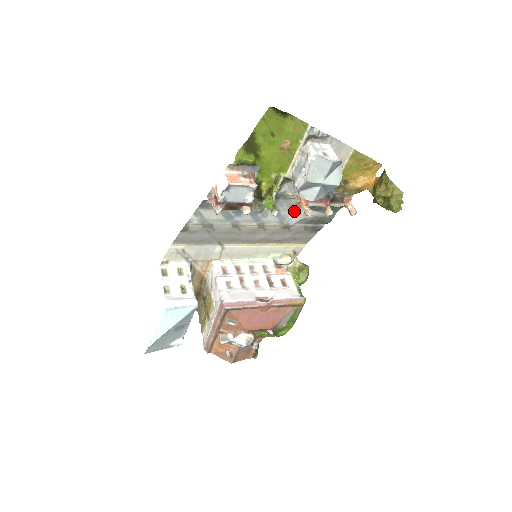
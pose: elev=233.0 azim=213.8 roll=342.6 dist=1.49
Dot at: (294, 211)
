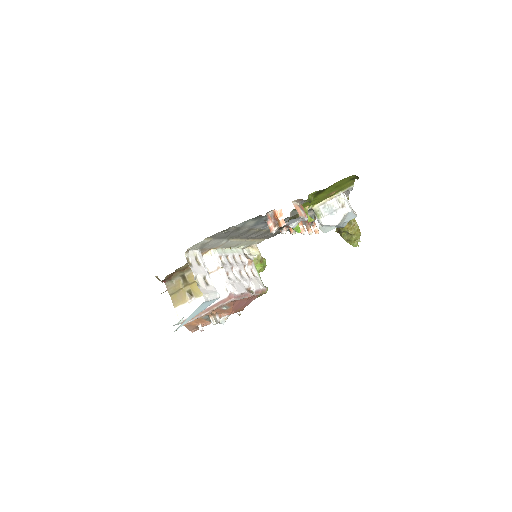
Dot at: occluded
